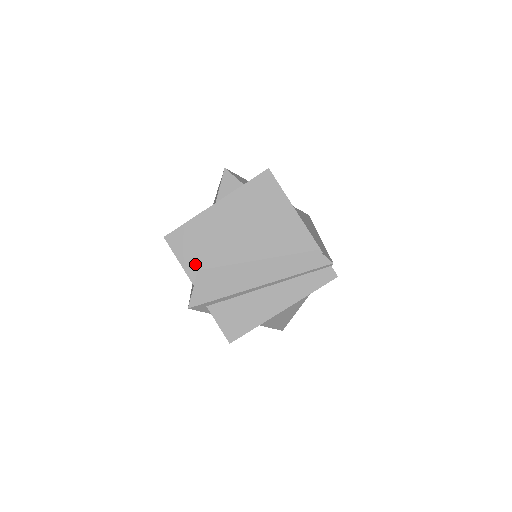
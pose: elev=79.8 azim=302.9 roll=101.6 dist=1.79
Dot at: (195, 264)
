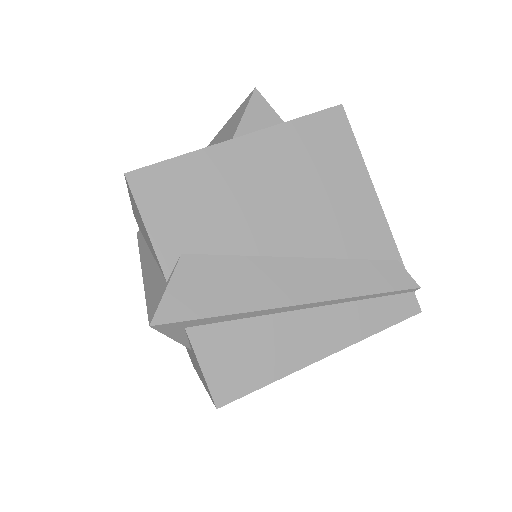
Dot at: (178, 240)
